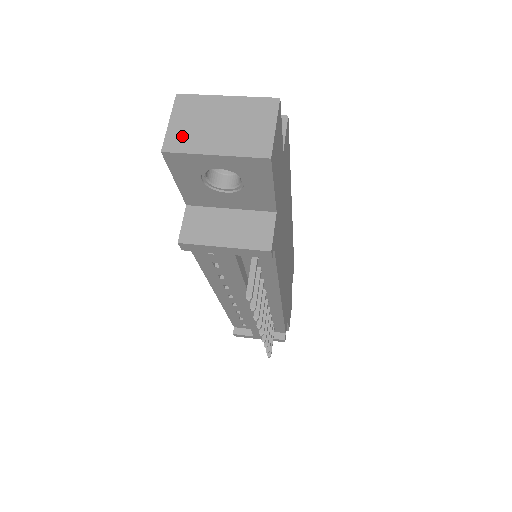
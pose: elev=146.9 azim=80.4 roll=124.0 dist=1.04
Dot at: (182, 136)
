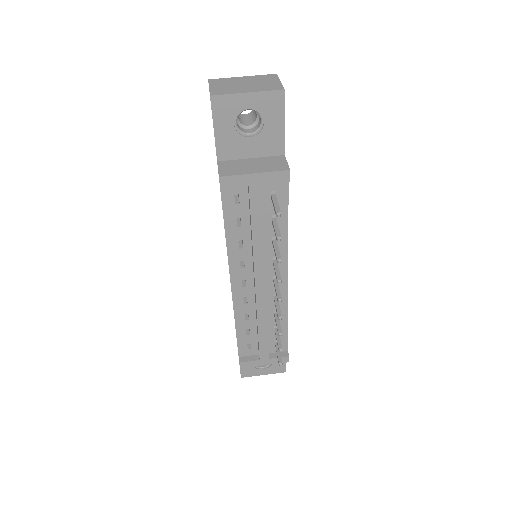
Dot at: (221, 90)
